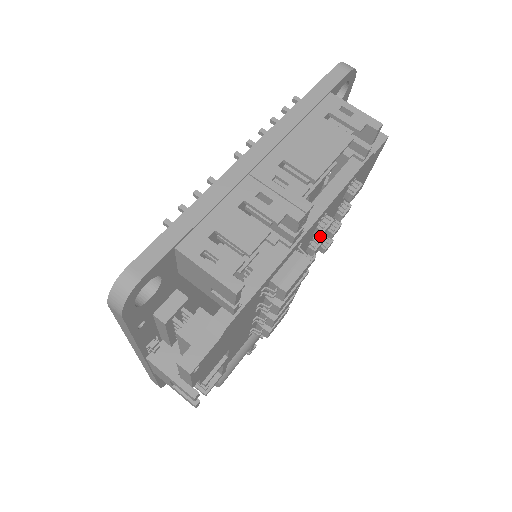
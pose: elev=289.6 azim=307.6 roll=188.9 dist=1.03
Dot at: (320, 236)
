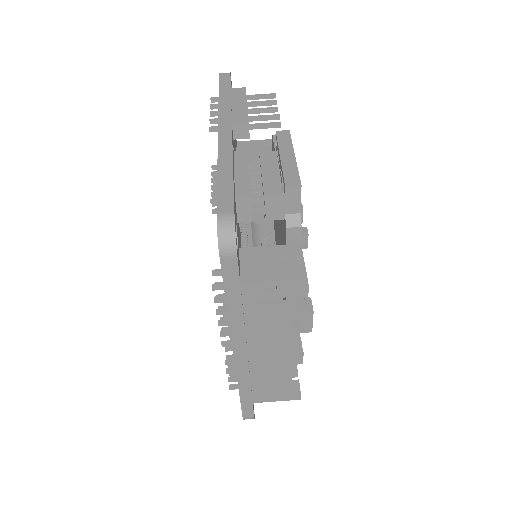
Dot at: occluded
